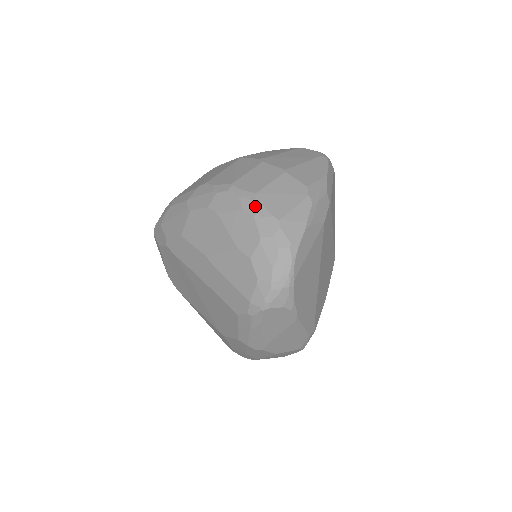
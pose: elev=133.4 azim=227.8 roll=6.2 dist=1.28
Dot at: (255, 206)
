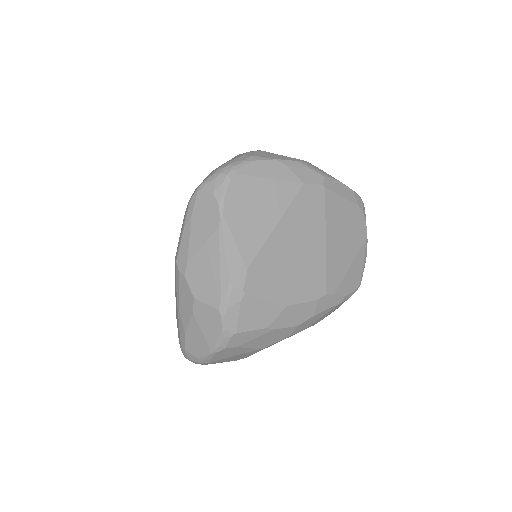
Dot at: occluded
